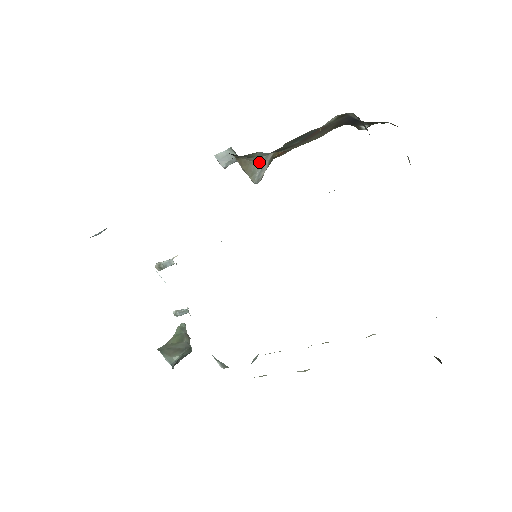
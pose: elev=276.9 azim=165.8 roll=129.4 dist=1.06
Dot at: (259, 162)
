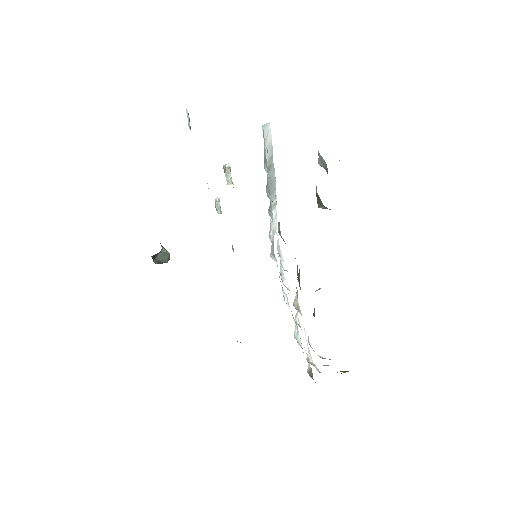
Dot at: occluded
